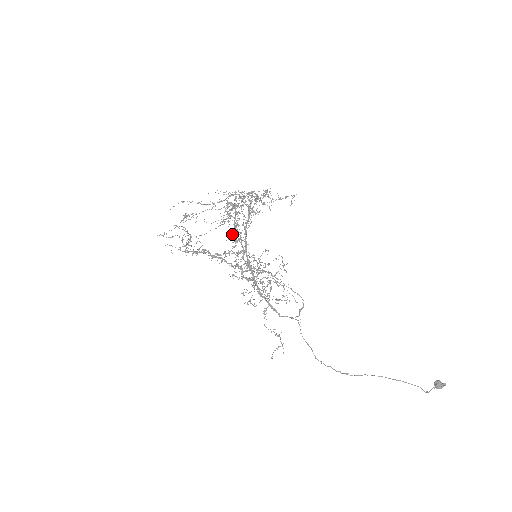
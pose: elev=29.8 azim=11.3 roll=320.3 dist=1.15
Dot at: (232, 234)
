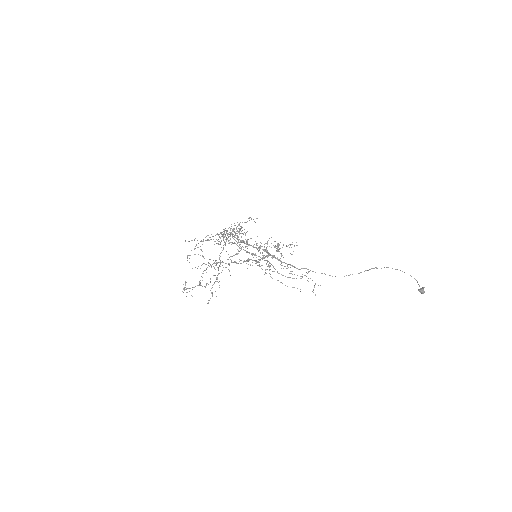
Dot at: occluded
